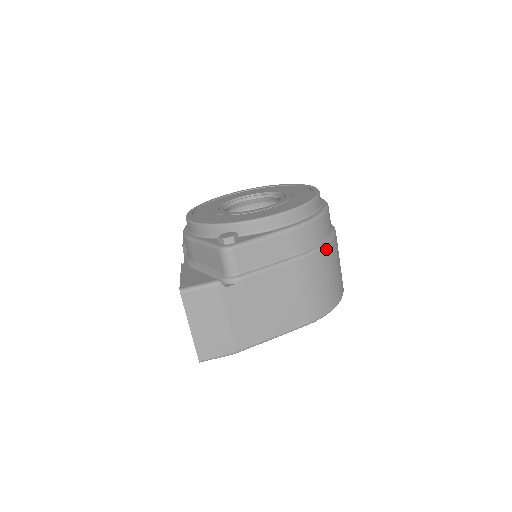
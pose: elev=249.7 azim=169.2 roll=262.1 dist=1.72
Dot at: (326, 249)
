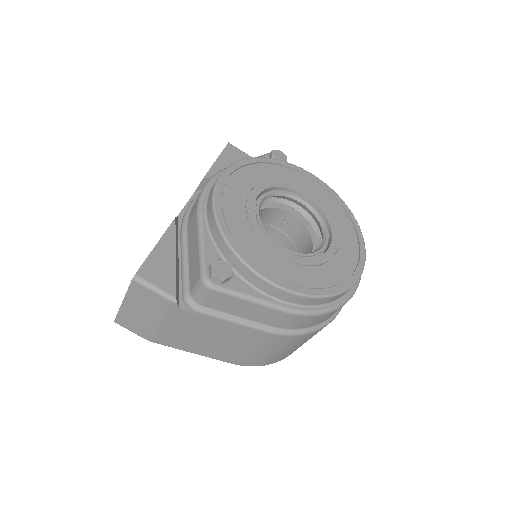
Dot at: (307, 335)
